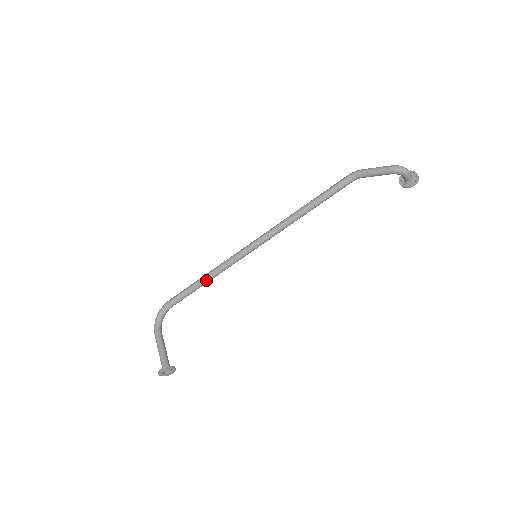
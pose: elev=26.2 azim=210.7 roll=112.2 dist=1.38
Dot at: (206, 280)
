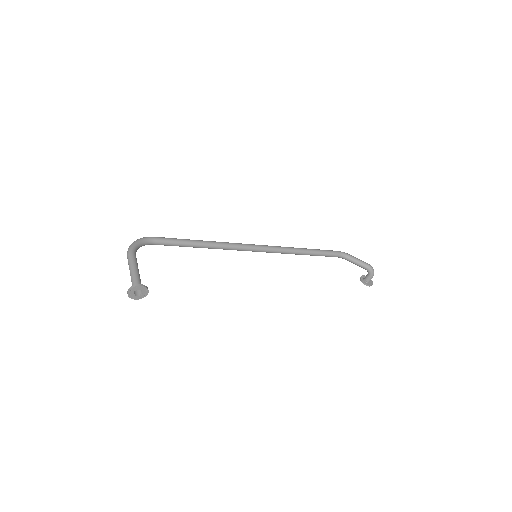
Dot at: (203, 245)
